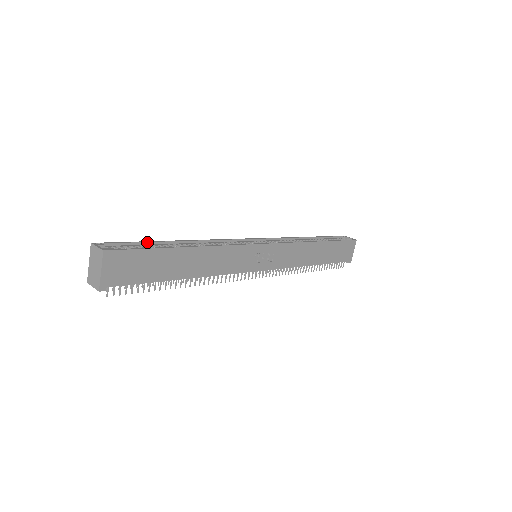
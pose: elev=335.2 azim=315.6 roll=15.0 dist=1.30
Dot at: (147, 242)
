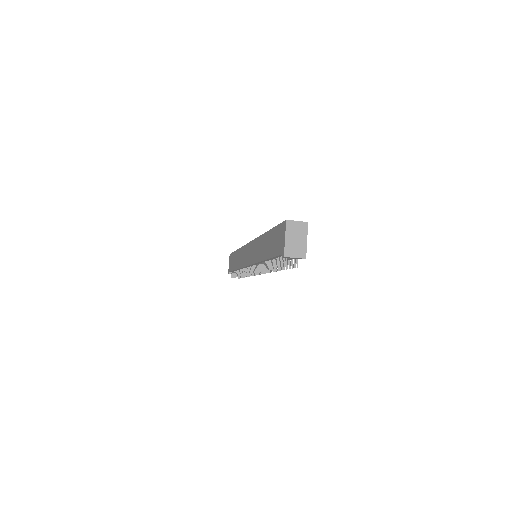
Dot at: occluded
